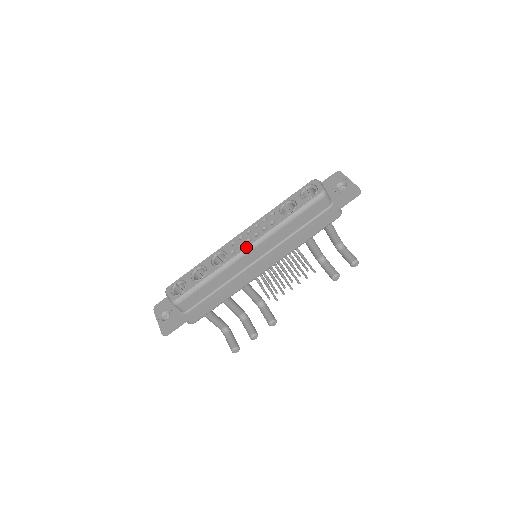
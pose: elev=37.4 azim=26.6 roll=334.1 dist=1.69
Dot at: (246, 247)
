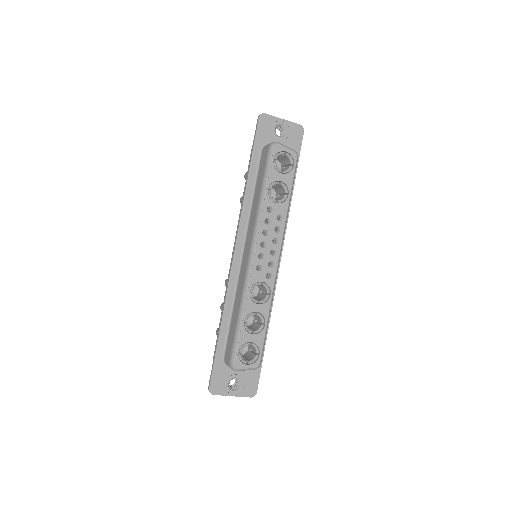
Dot at: (278, 261)
